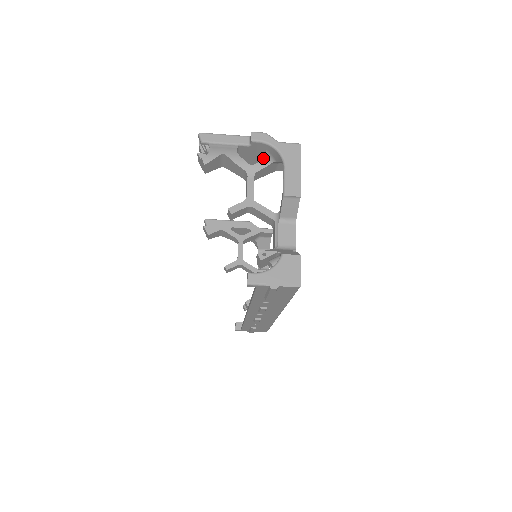
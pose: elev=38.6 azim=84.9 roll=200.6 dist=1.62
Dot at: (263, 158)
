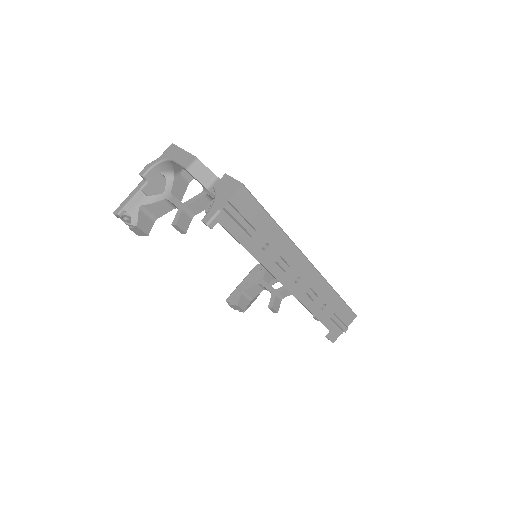
Dot at: occluded
